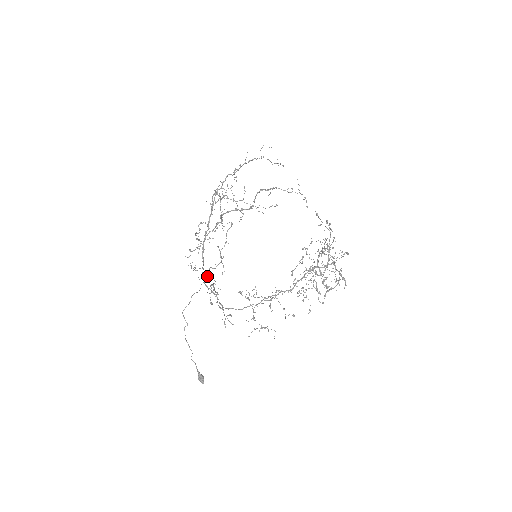
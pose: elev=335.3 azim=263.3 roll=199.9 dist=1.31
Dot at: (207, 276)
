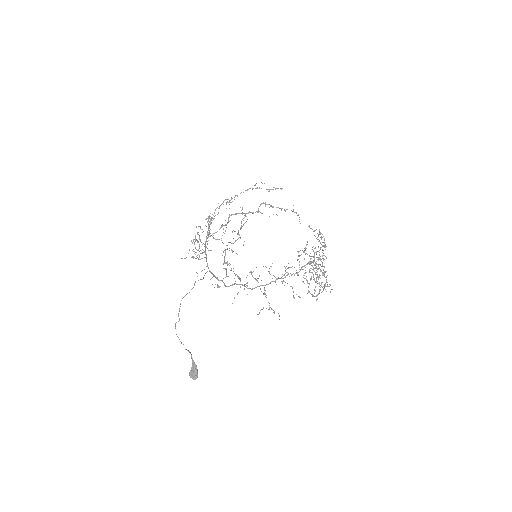
Dot at: (223, 252)
